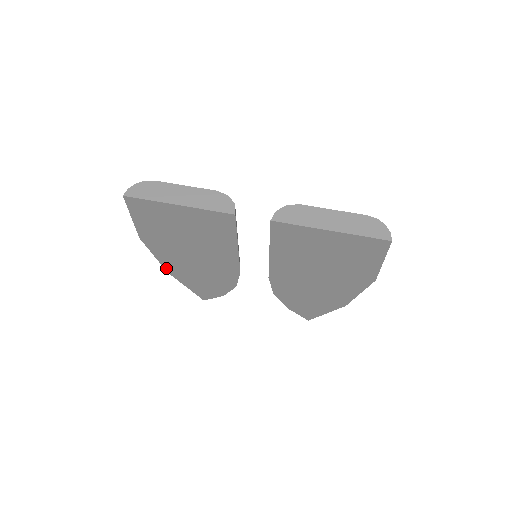
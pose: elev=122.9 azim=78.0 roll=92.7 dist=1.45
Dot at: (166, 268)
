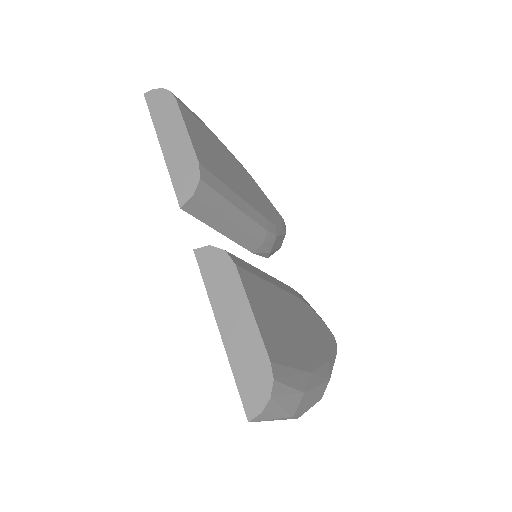
Dot at: occluded
